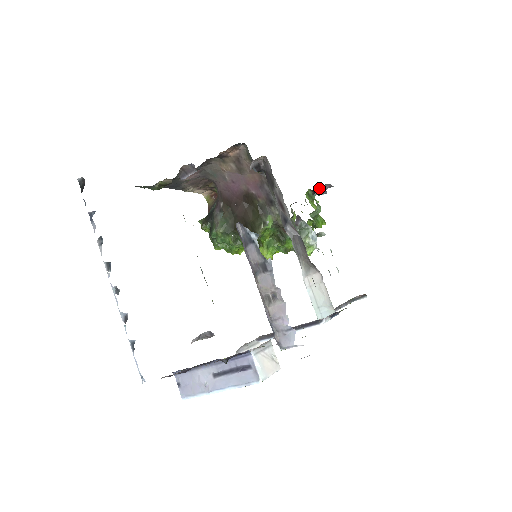
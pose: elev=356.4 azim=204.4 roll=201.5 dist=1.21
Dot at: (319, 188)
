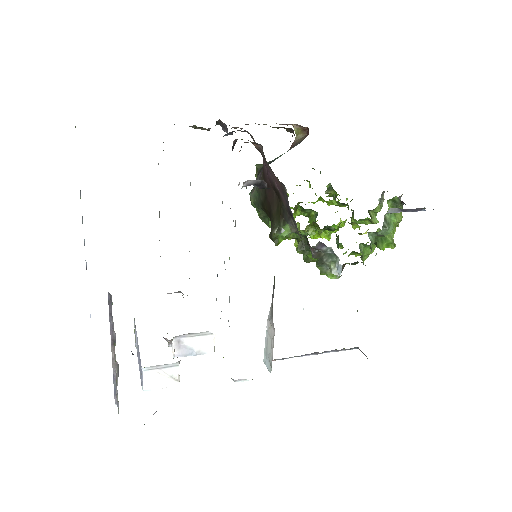
Dot at: (400, 208)
